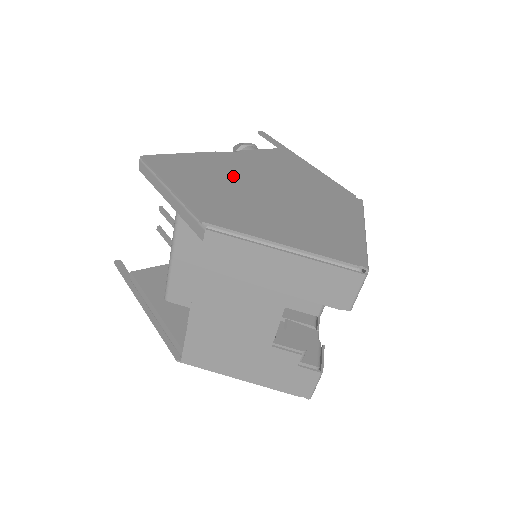
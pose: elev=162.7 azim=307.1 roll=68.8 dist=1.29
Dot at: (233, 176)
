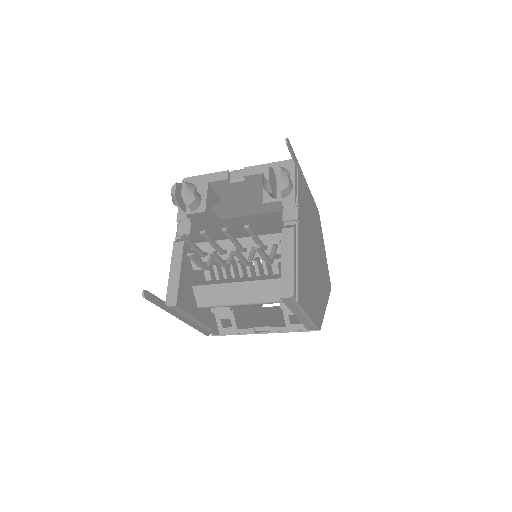
Dot at: (309, 261)
